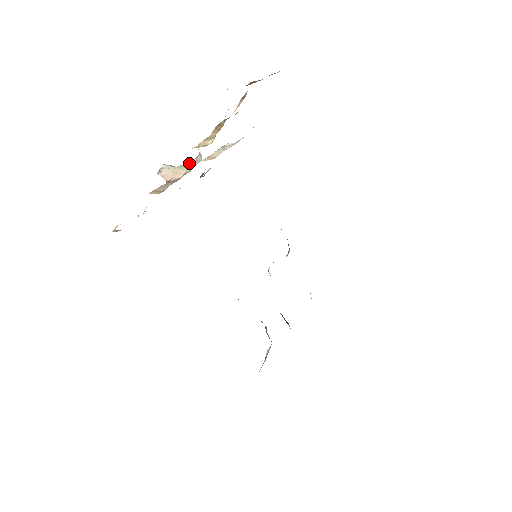
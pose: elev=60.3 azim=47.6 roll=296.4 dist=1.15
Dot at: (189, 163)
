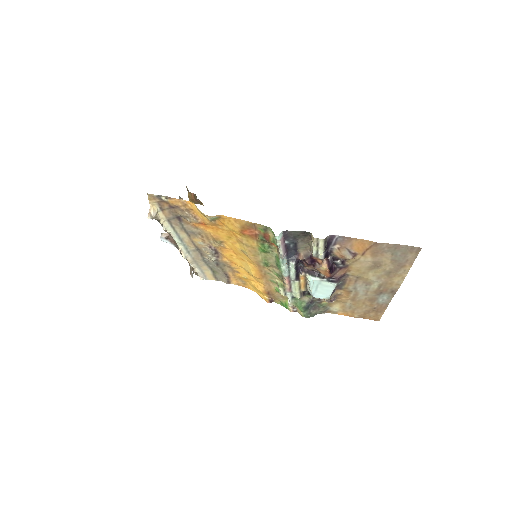
Dot at: occluded
